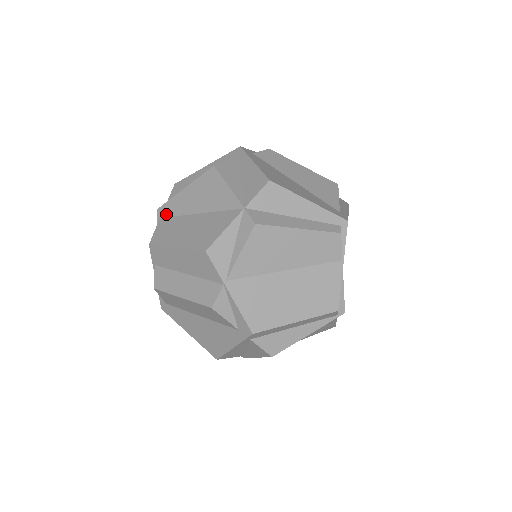
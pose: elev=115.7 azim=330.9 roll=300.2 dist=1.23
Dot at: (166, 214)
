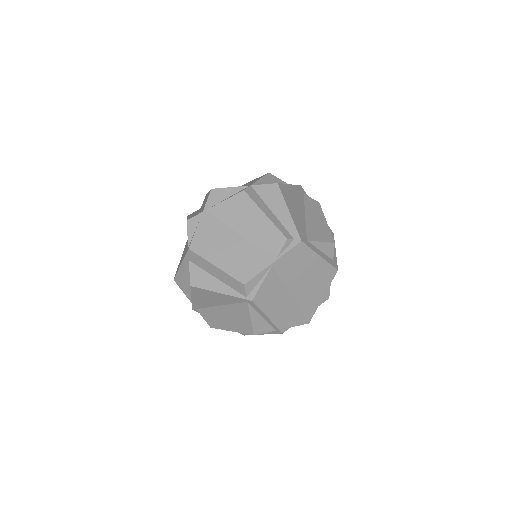
Dot at: occluded
